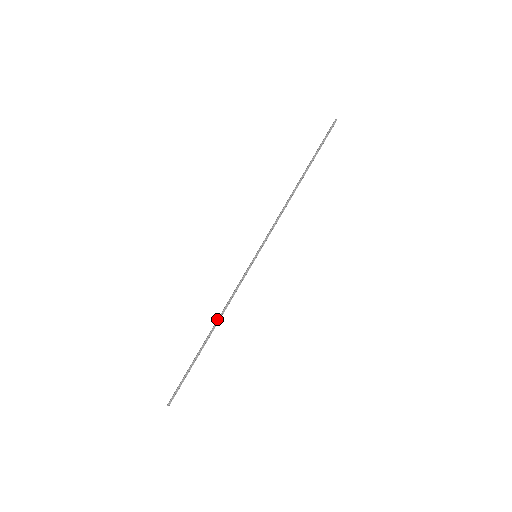
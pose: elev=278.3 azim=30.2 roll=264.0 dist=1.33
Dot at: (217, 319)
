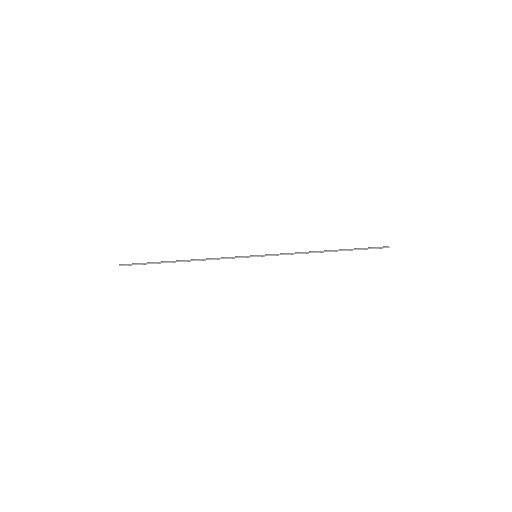
Dot at: (196, 259)
